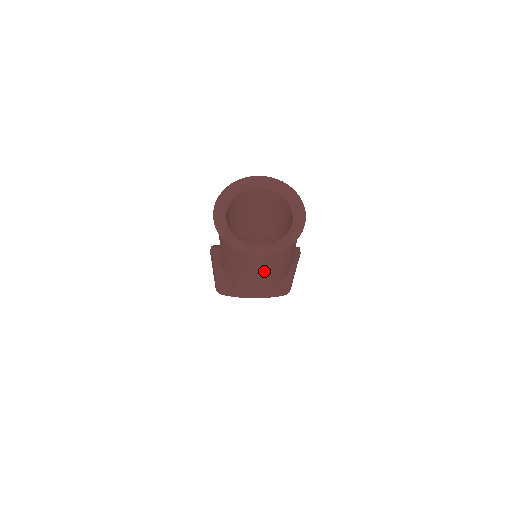
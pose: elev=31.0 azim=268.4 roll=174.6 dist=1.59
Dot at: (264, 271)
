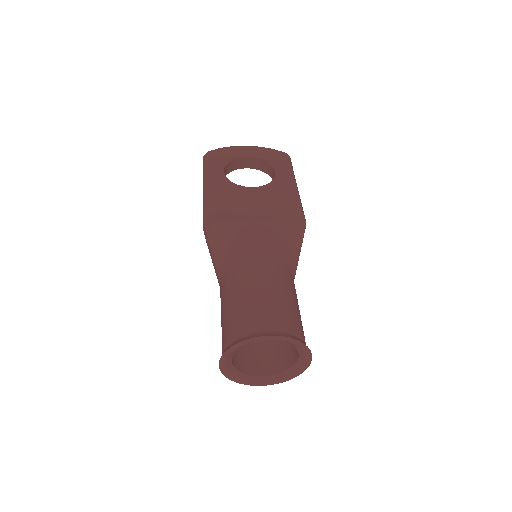
Dot at: occluded
